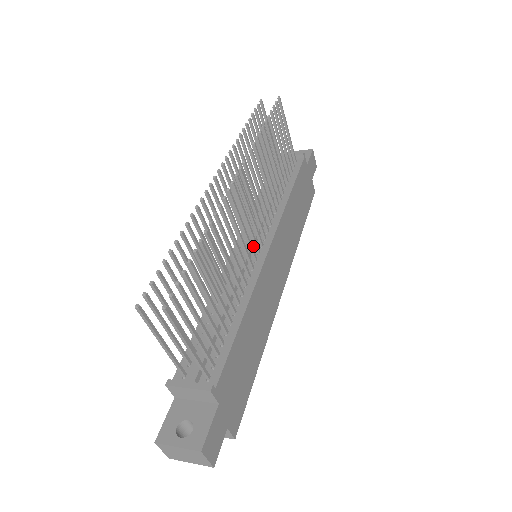
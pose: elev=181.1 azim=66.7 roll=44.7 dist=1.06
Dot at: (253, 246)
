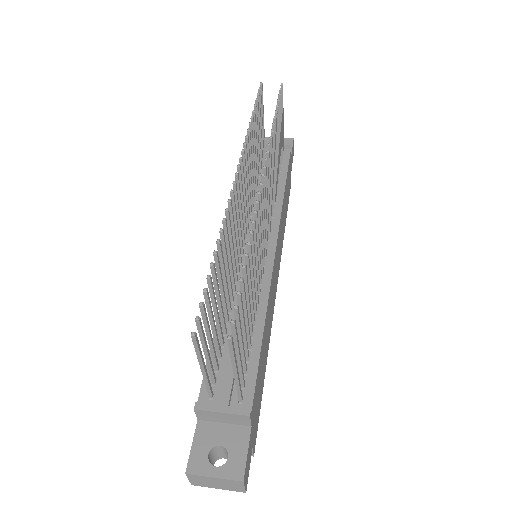
Dot at: occluded
